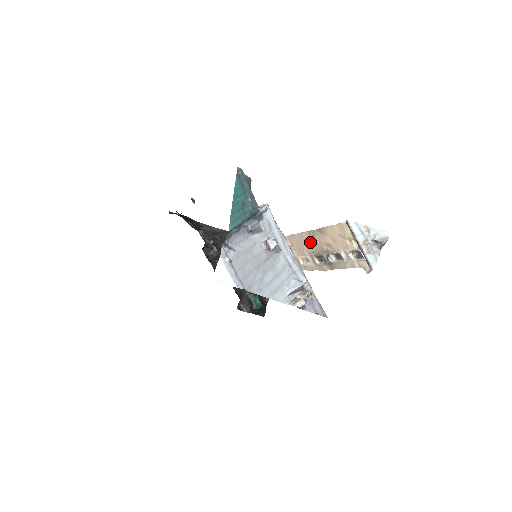
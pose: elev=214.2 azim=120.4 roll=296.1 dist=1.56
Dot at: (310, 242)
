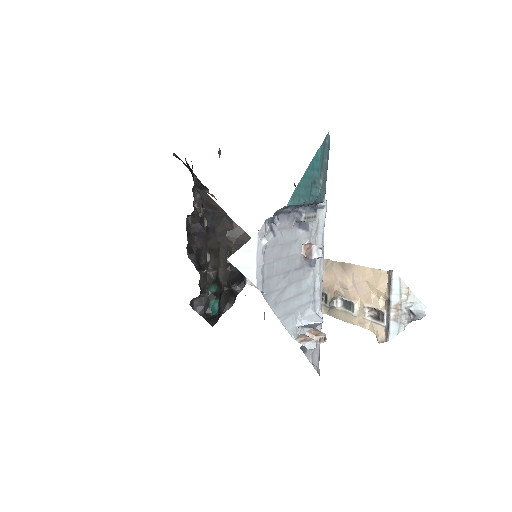
Dot at: occluded
